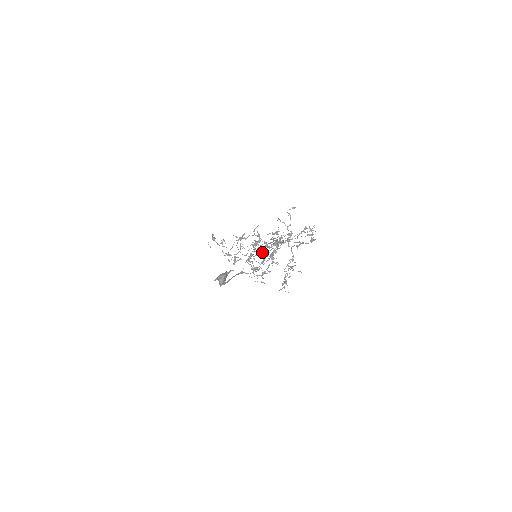
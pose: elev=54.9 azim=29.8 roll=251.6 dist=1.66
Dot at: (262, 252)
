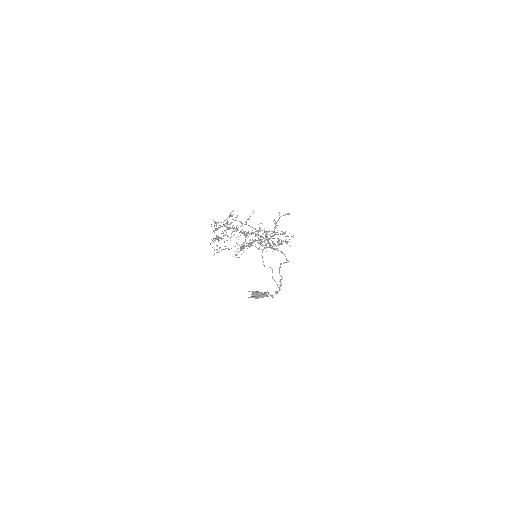
Dot at: (233, 228)
